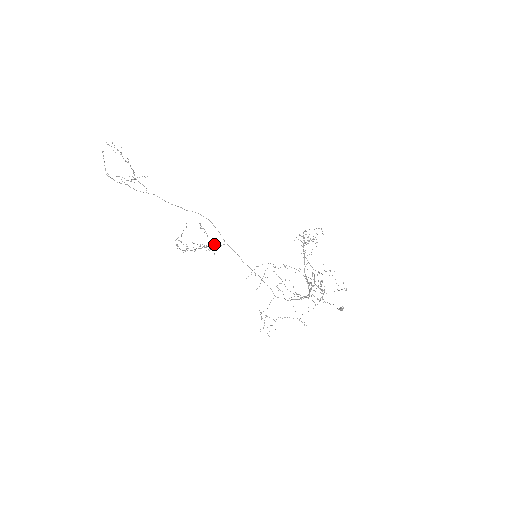
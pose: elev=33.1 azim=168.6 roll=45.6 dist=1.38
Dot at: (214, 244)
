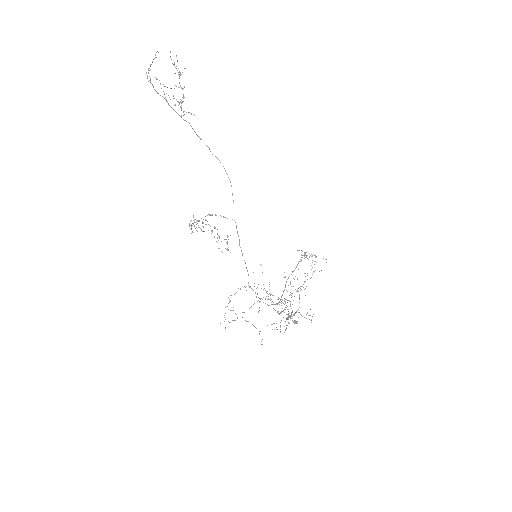
Dot at: (228, 250)
